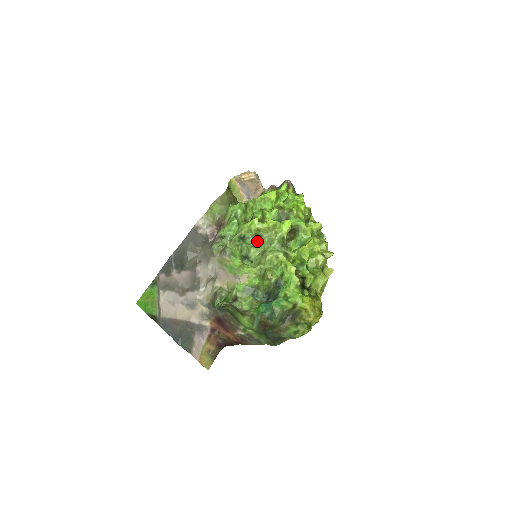
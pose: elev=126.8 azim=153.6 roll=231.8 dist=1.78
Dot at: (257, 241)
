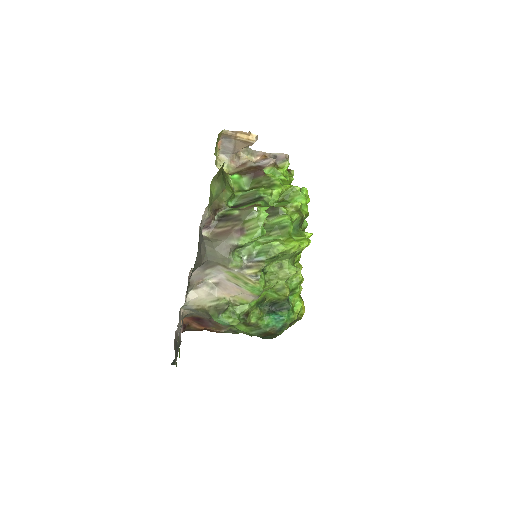
Dot at: (282, 257)
